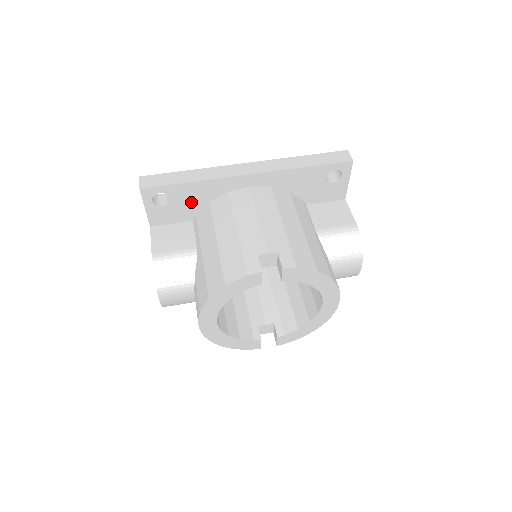
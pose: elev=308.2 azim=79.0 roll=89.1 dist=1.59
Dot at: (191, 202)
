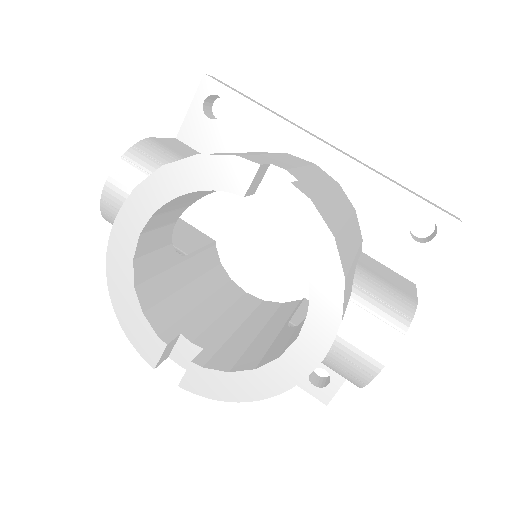
Dot at: (240, 136)
